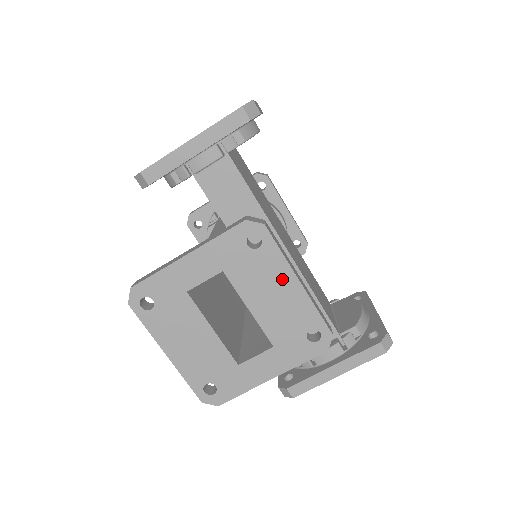
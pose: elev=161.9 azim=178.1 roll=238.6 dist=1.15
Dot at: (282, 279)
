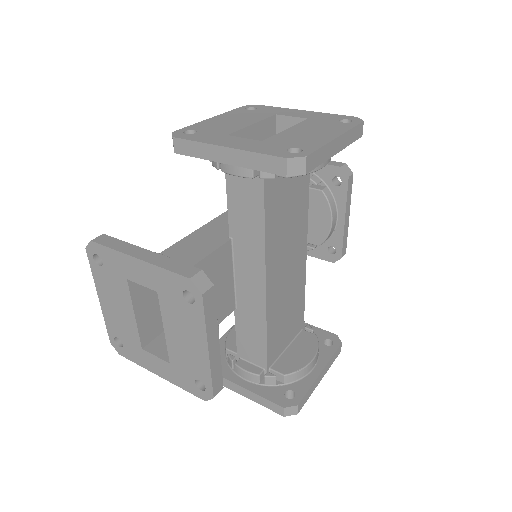
Dot at: (196, 336)
